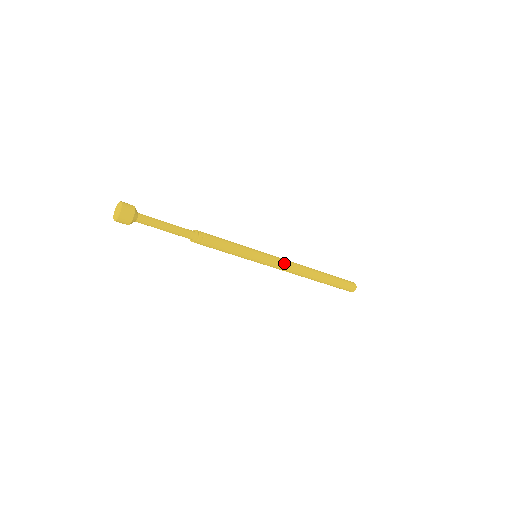
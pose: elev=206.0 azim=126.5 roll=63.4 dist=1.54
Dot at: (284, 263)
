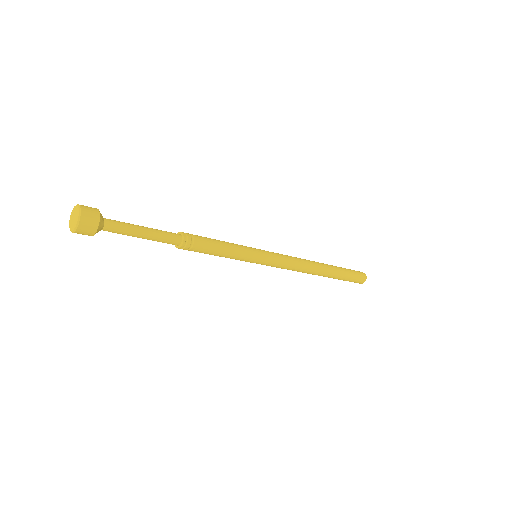
Dot at: (289, 264)
